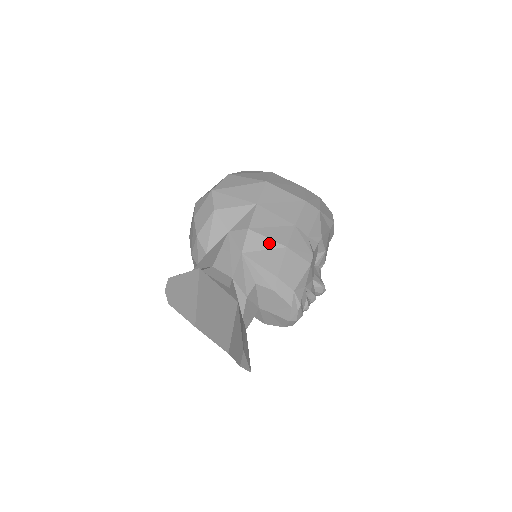
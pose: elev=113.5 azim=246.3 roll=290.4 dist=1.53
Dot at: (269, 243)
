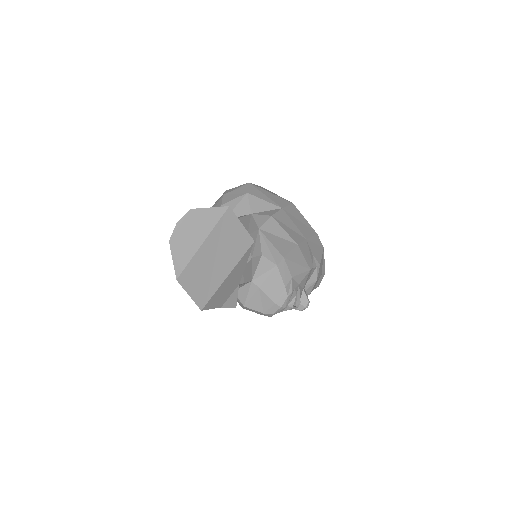
Dot at: (284, 234)
